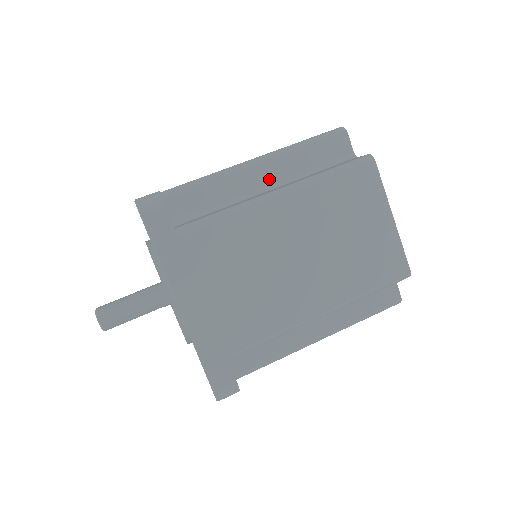
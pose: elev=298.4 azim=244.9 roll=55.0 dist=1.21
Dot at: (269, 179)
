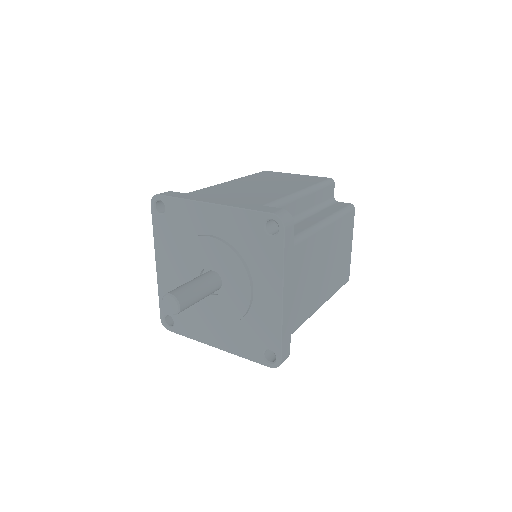
Dot at: (307, 207)
